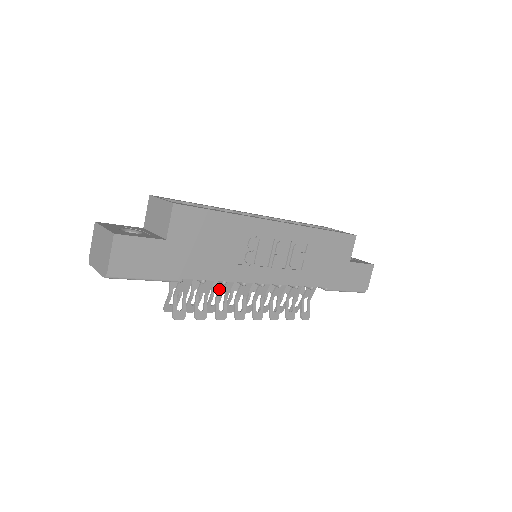
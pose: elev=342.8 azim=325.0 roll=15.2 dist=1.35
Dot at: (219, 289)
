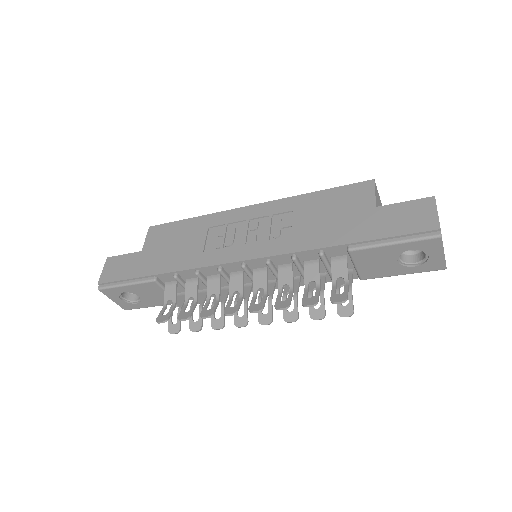
Dot at: (207, 290)
